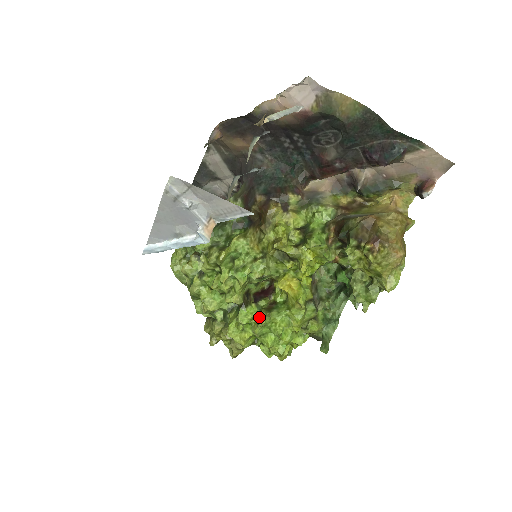
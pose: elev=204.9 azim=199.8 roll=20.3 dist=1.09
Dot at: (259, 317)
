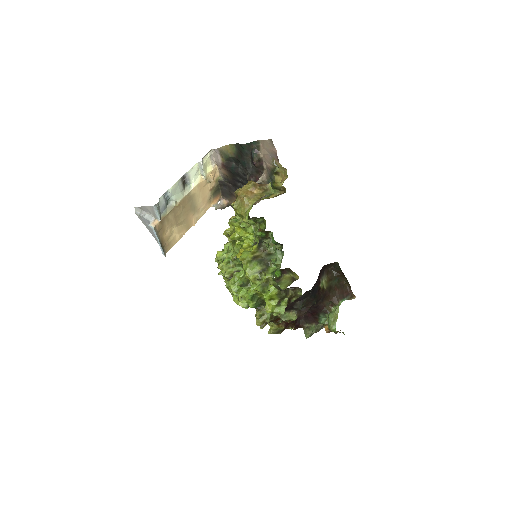
Dot at: occluded
